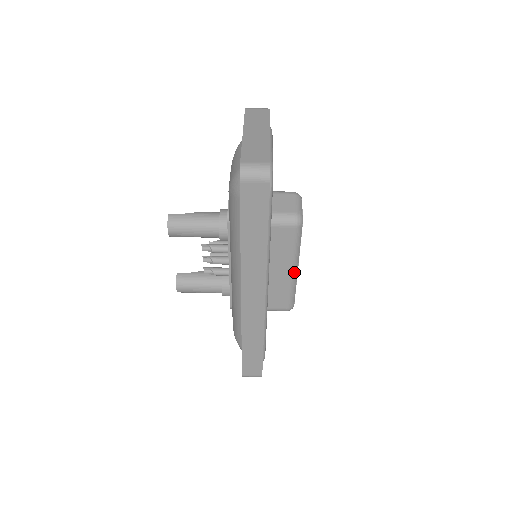
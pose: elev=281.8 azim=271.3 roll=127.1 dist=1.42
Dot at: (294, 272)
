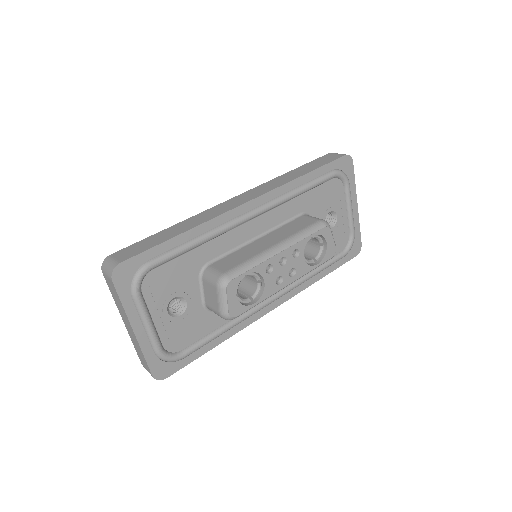
Dot at: (276, 249)
